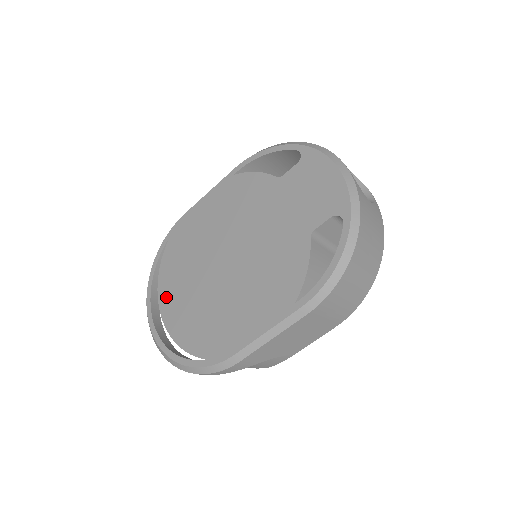
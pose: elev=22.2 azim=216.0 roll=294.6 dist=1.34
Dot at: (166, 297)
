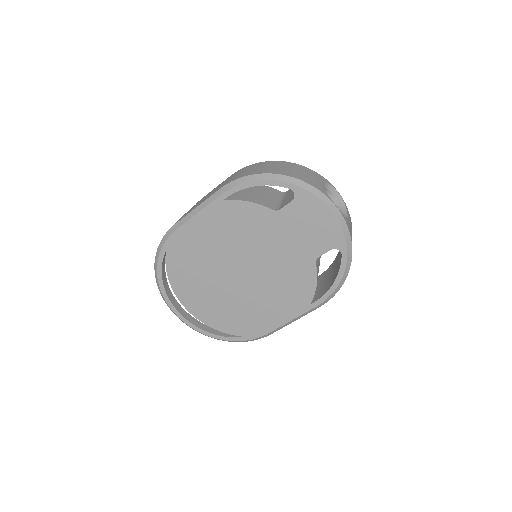
Dot at: (186, 297)
